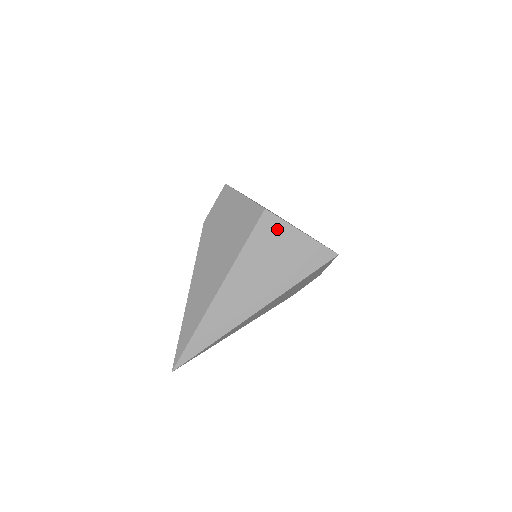
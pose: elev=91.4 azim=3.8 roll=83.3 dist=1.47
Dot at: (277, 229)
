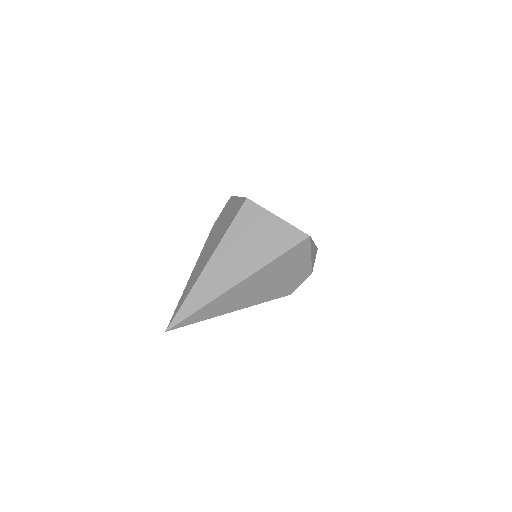
Dot at: (256, 214)
